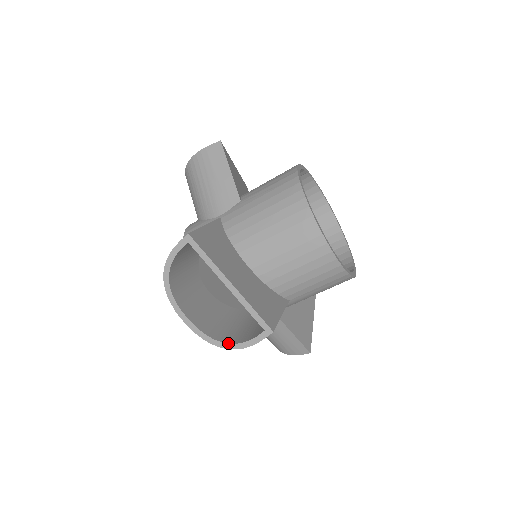
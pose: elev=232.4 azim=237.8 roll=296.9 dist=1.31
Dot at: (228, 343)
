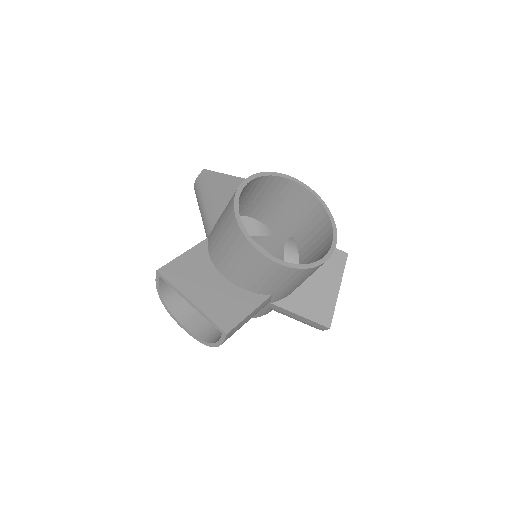
Dot at: (210, 343)
